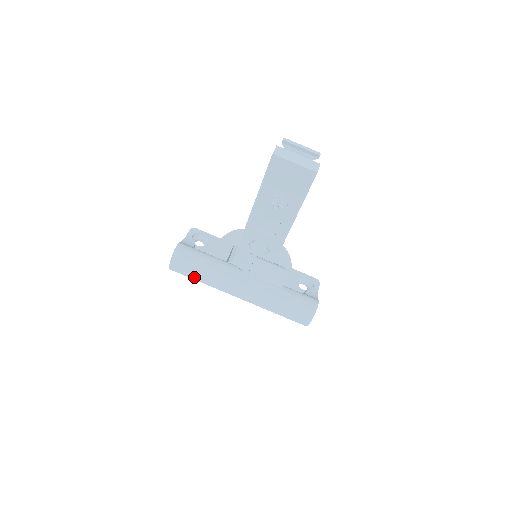
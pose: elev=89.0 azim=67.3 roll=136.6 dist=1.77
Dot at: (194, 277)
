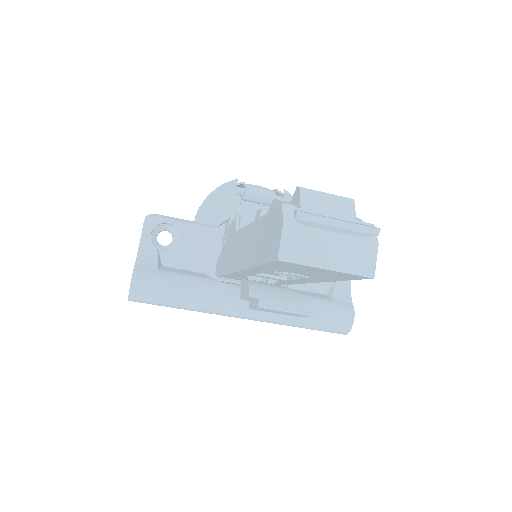
Dot at: occluded
